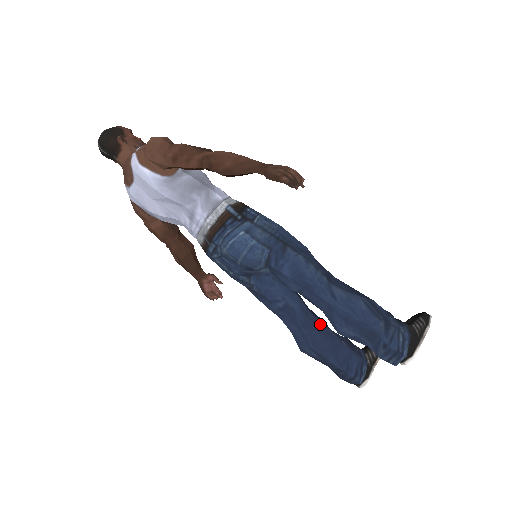
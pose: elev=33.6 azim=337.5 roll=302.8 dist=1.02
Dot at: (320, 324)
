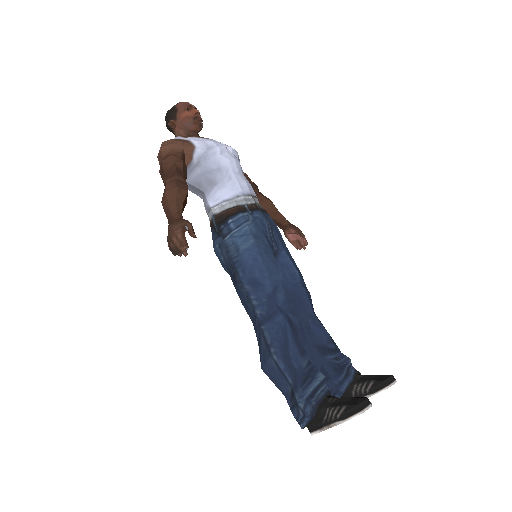
Dot at: (303, 338)
